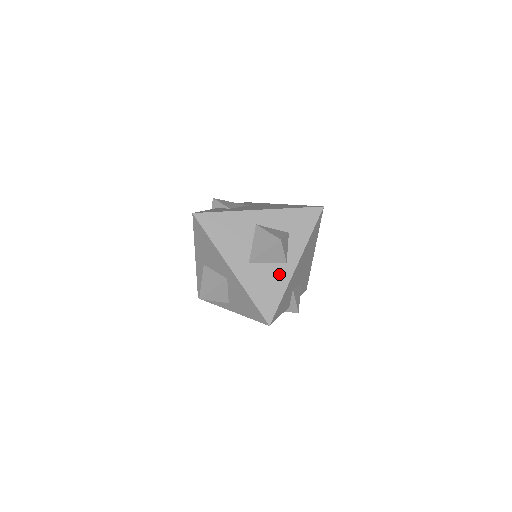
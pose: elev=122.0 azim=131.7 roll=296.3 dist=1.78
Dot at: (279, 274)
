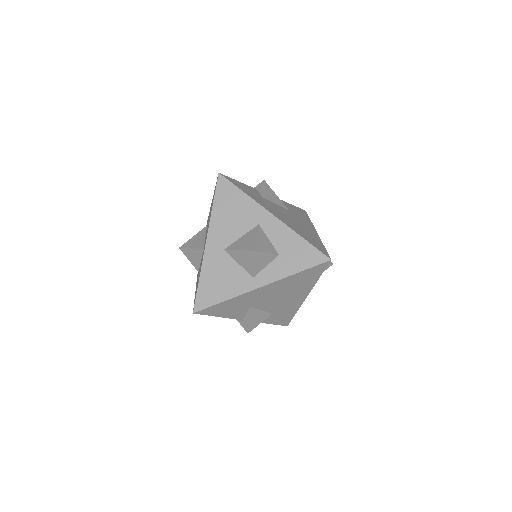
Dot at: (239, 280)
